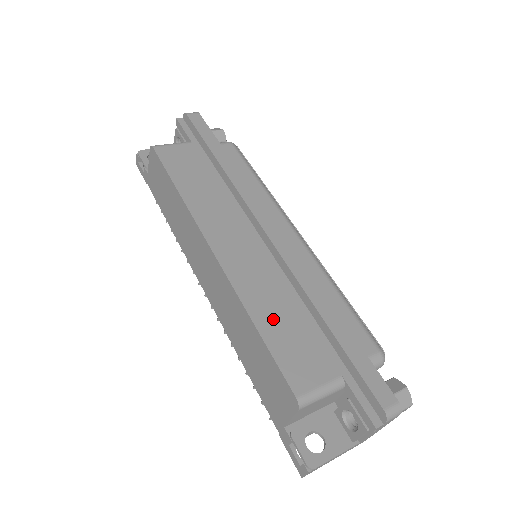
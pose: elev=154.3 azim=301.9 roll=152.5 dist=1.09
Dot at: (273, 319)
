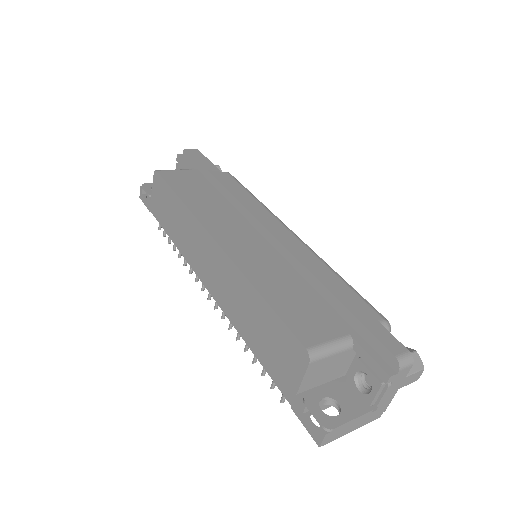
Dot at: (277, 290)
